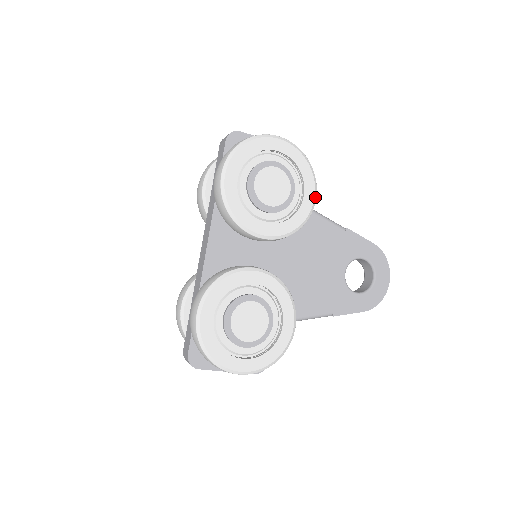
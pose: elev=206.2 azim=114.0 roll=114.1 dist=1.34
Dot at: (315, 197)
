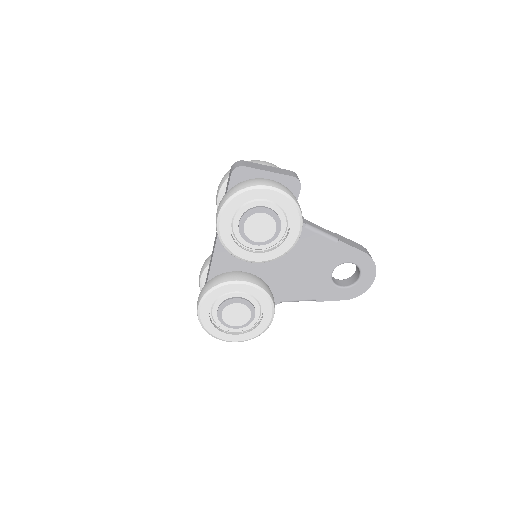
Dot at: (300, 233)
